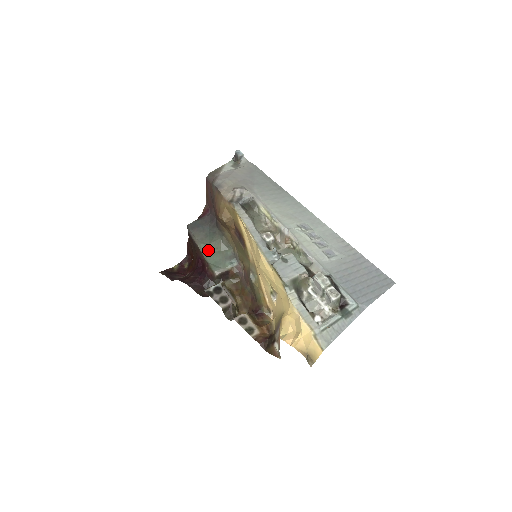
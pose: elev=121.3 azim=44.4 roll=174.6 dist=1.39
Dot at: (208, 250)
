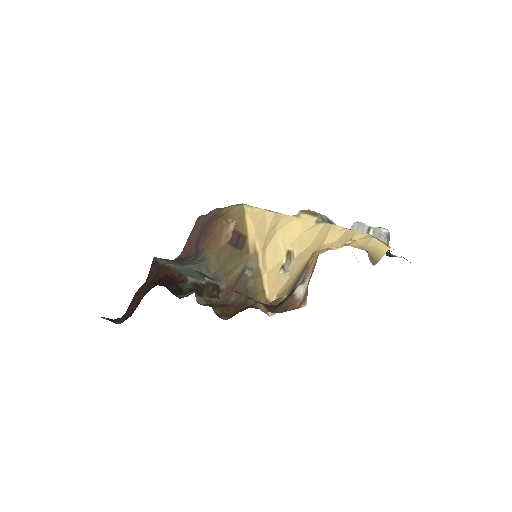
Dot at: (181, 269)
